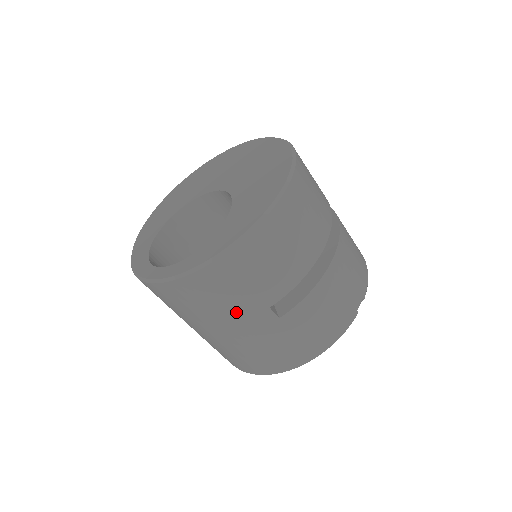
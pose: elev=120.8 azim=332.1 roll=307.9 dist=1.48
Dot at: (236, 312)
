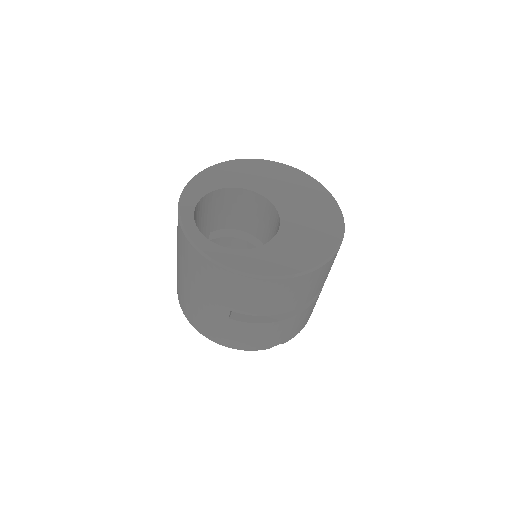
Dot at: (211, 294)
